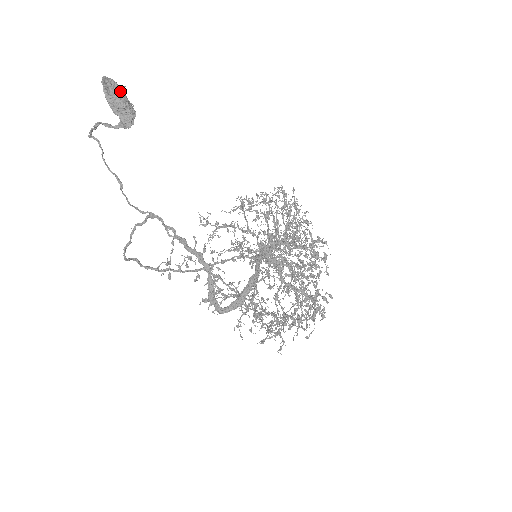
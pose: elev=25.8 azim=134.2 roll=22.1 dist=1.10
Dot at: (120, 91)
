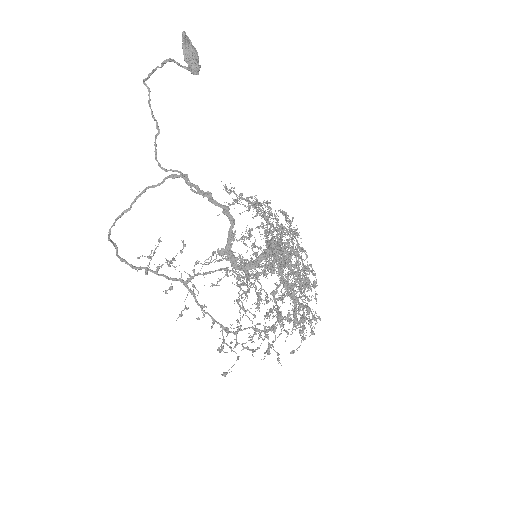
Dot at: (194, 48)
